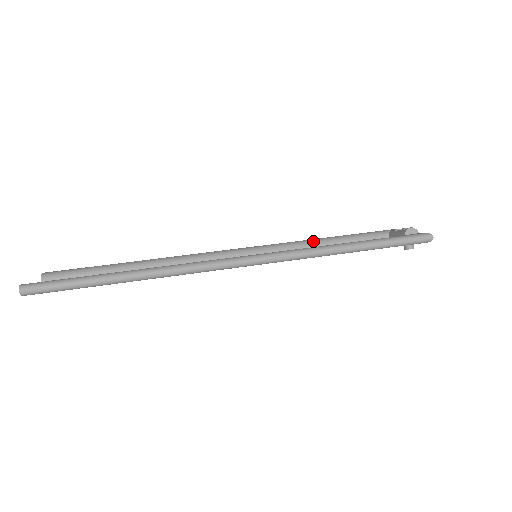
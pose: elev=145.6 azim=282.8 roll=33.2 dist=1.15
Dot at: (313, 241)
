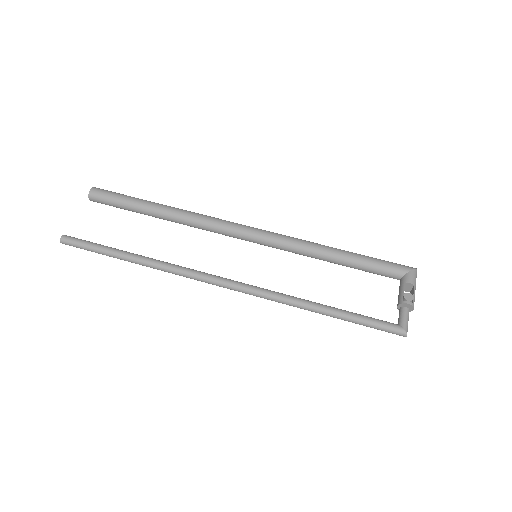
Dot at: (322, 253)
